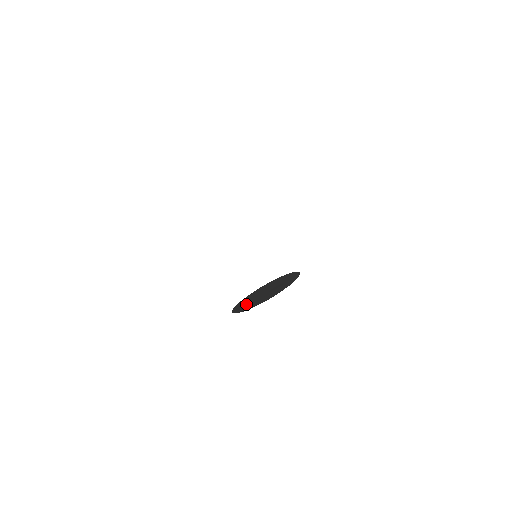
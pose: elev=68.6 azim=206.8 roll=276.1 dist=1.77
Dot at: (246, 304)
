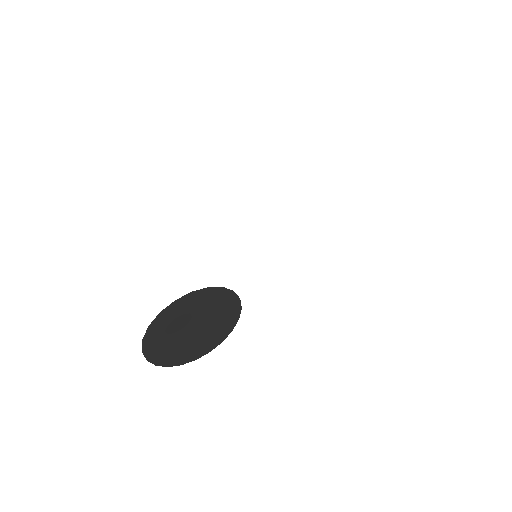
Dot at: (183, 351)
